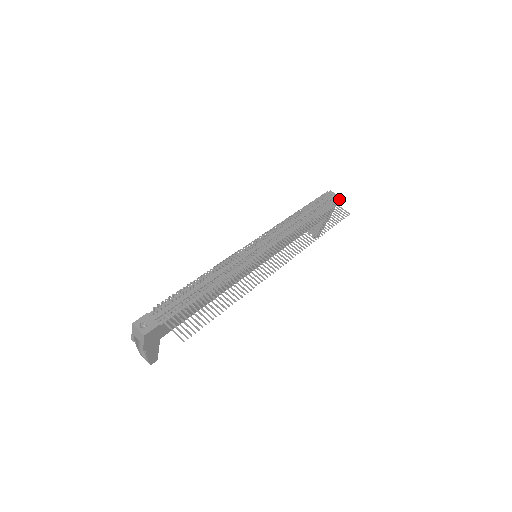
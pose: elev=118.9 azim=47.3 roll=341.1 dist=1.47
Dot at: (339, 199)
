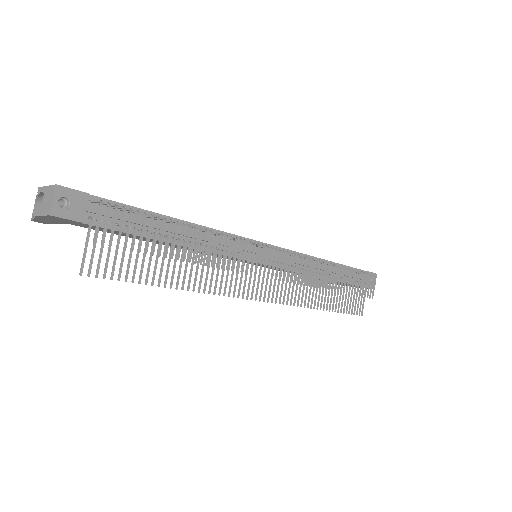
Dot at: (373, 295)
